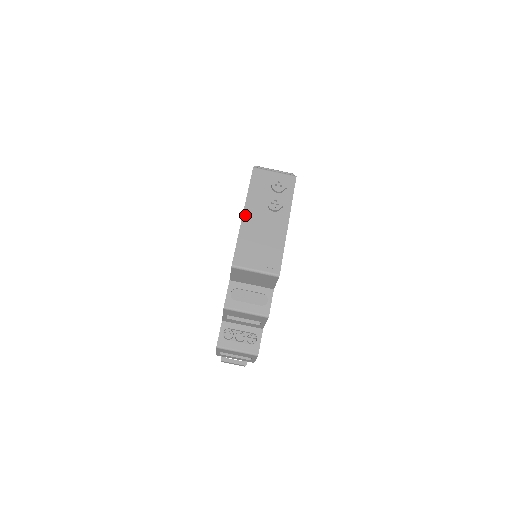
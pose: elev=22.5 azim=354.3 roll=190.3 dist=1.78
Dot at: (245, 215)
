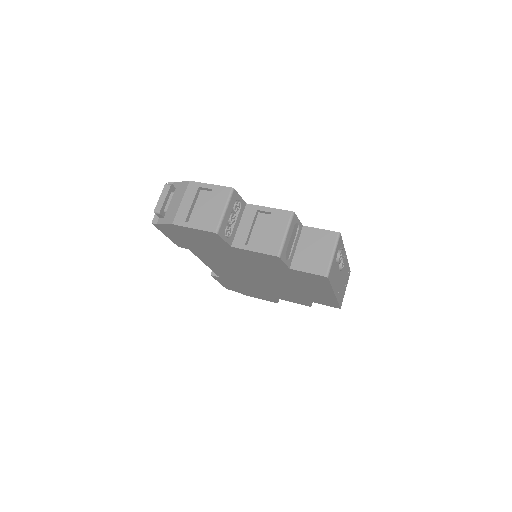
Dot at: (336, 293)
